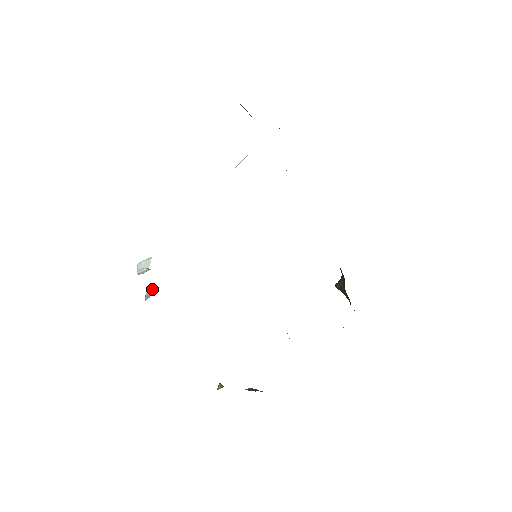
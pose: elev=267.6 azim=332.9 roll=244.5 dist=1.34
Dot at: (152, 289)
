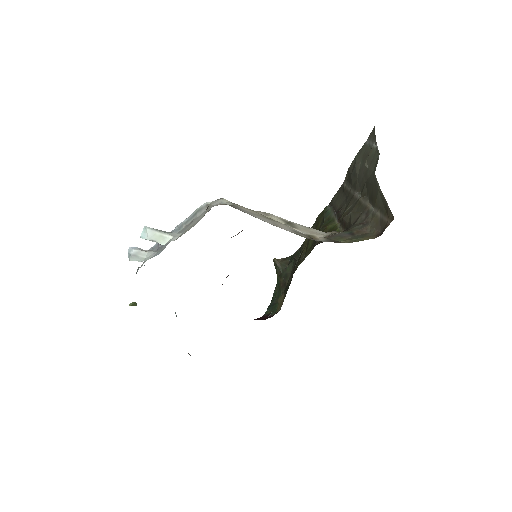
Dot at: (145, 251)
